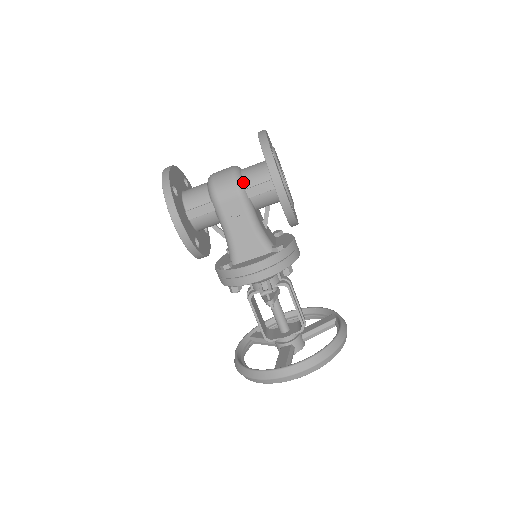
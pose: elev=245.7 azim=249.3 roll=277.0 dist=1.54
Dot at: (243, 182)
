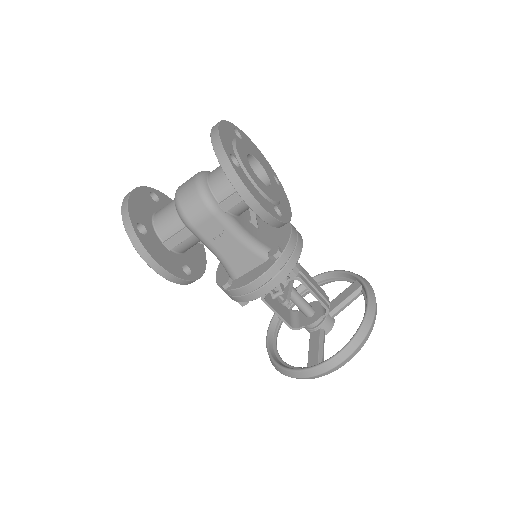
Dot at: (213, 196)
